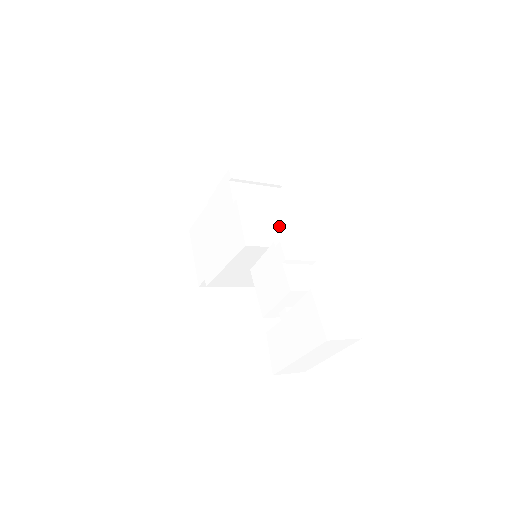
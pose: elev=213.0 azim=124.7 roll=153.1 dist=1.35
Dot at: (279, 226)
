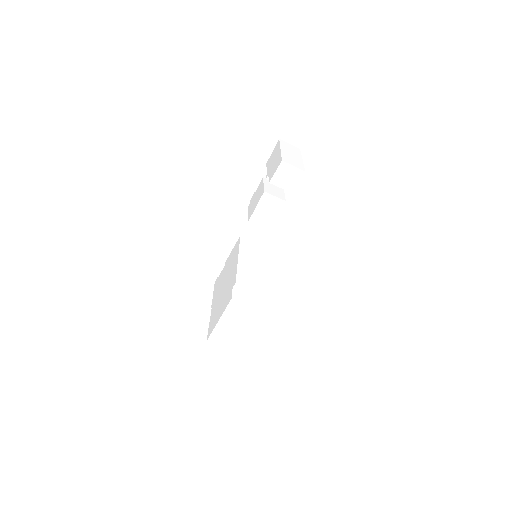
Dot at: occluded
